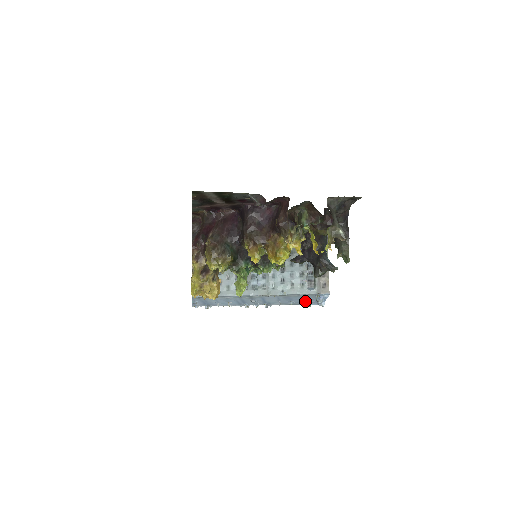
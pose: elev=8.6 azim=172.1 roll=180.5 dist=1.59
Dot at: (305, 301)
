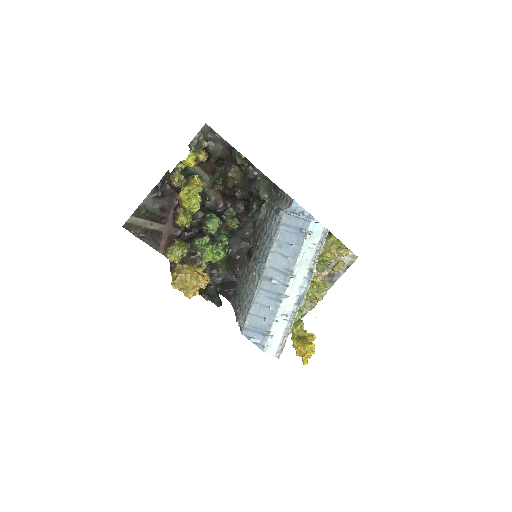
Dot at: (297, 231)
